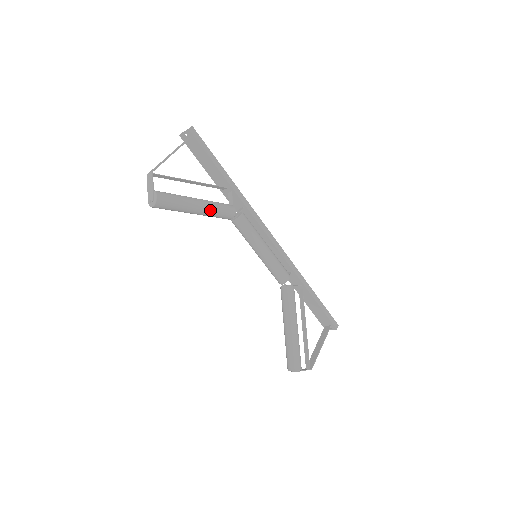
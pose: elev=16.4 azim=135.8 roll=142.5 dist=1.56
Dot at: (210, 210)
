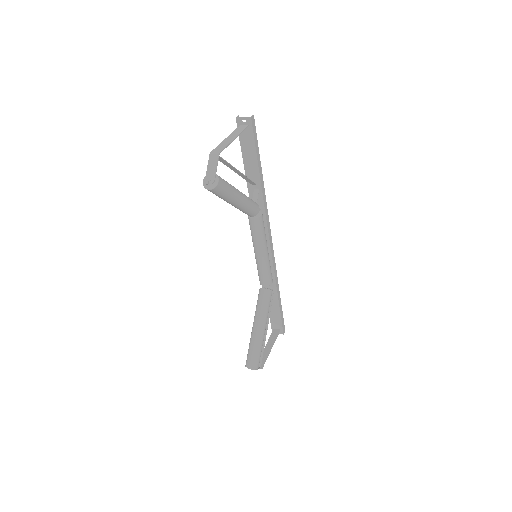
Dot at: (245, 205)
